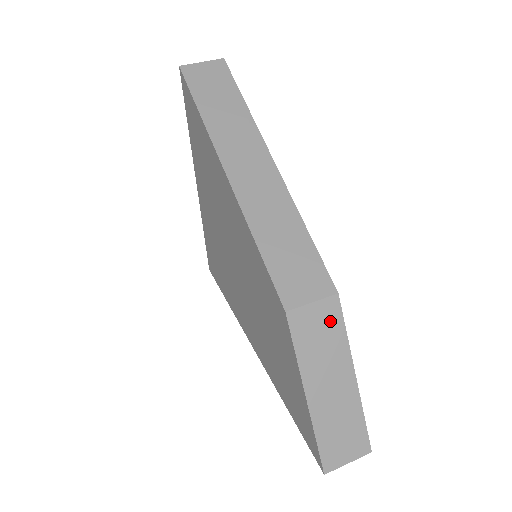
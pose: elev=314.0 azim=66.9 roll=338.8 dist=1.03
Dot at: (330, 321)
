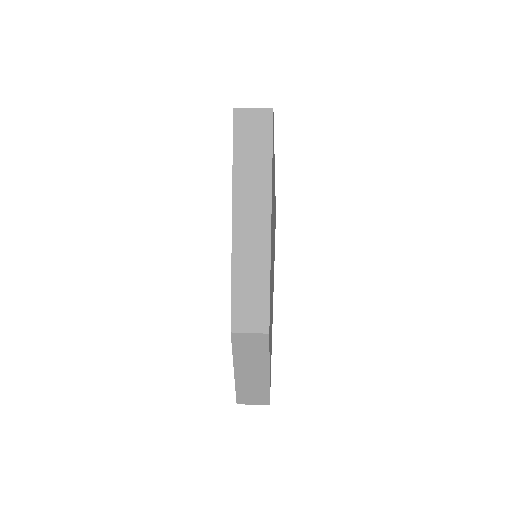
Dot at: (260, 344)
